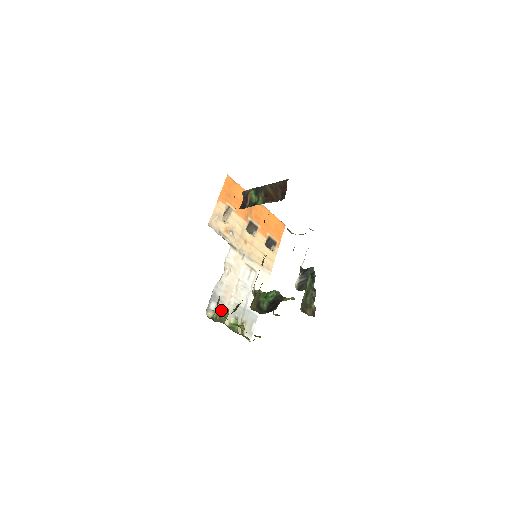
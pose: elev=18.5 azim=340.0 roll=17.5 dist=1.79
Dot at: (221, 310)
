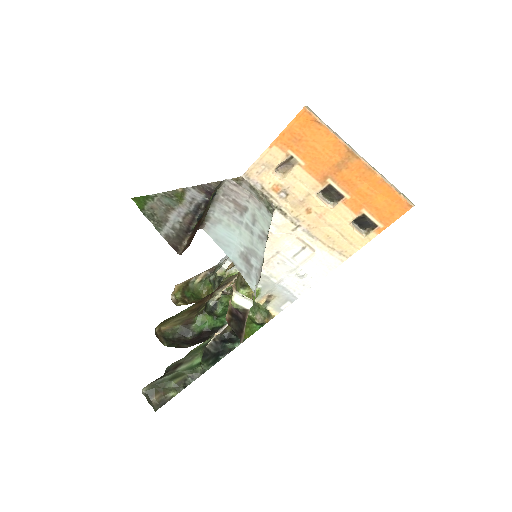
Dot at: occluded
